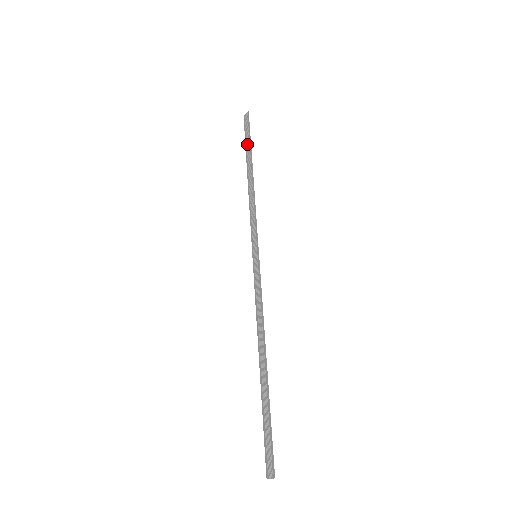
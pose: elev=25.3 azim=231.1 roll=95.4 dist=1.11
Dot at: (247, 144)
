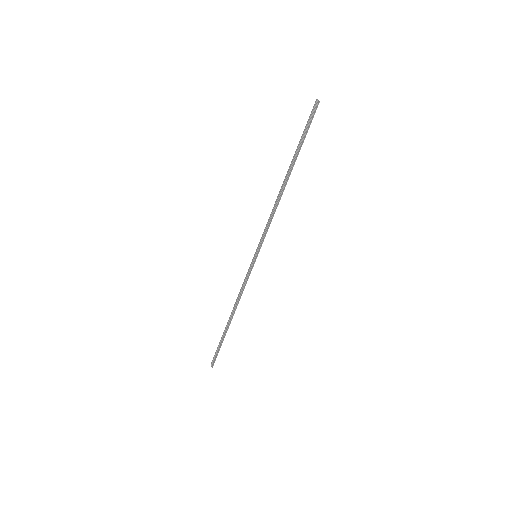
Dot at: (300, 143)
